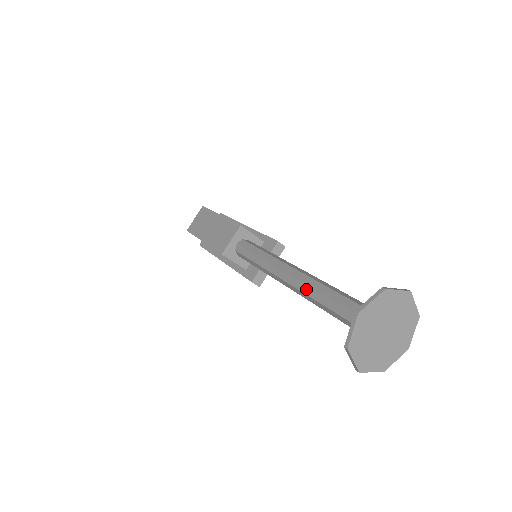
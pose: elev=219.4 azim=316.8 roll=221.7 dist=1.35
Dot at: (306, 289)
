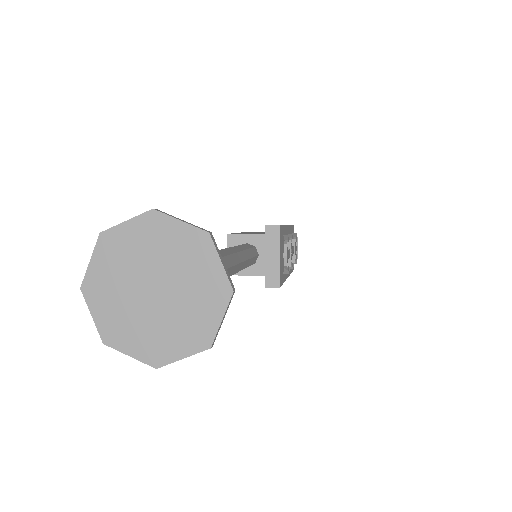
Dot at: occluded
